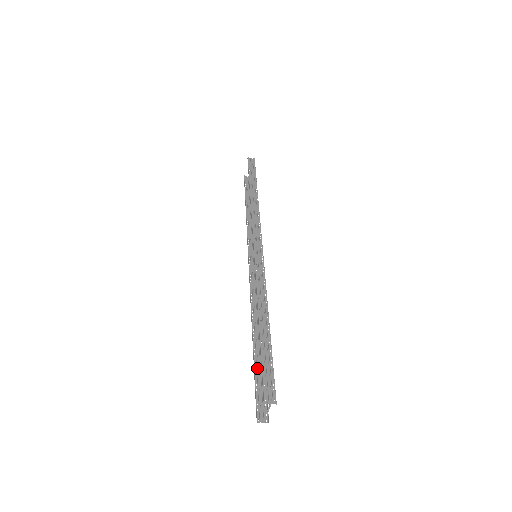
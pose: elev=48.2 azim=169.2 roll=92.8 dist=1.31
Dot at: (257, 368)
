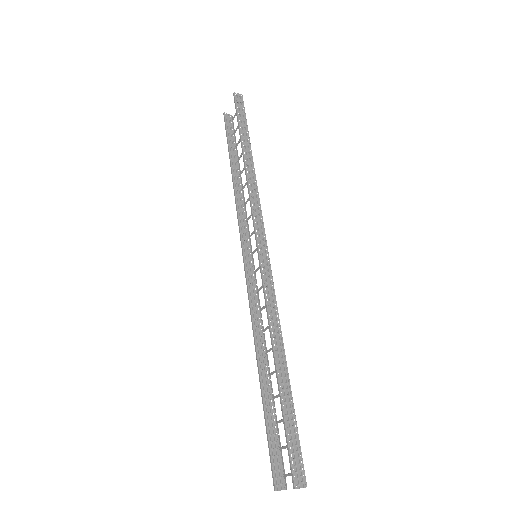
Dot at: (268, 417)
